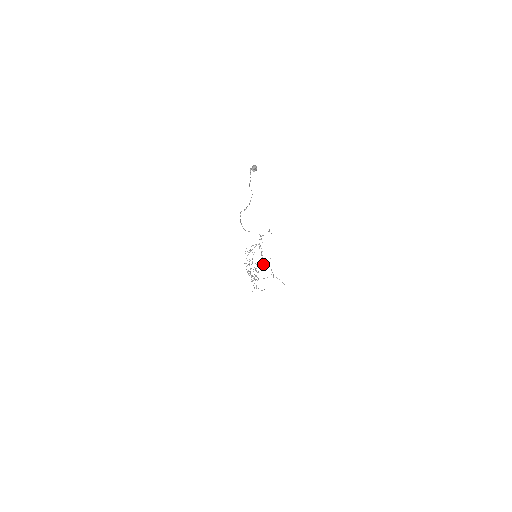
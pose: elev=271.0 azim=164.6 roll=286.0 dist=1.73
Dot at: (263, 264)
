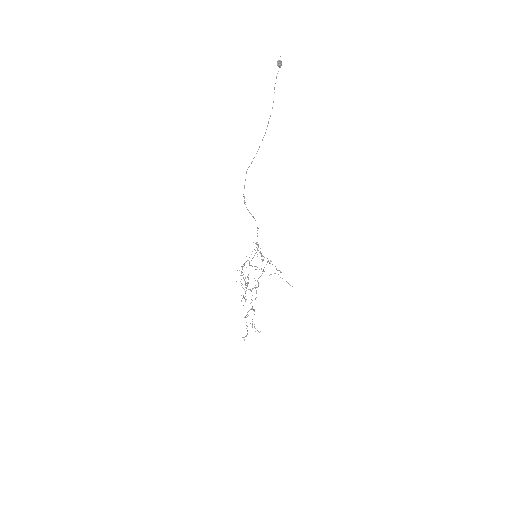
Dot at: occluded
